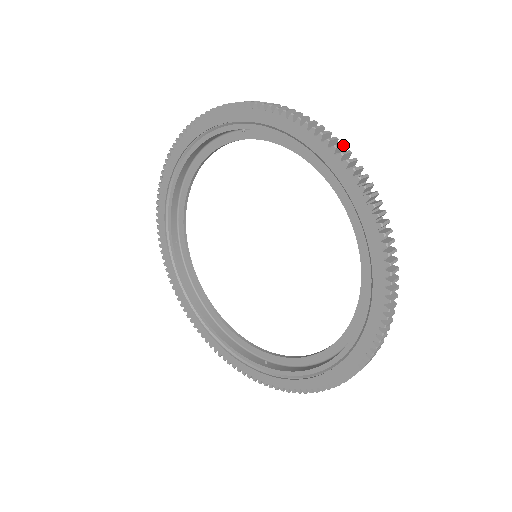
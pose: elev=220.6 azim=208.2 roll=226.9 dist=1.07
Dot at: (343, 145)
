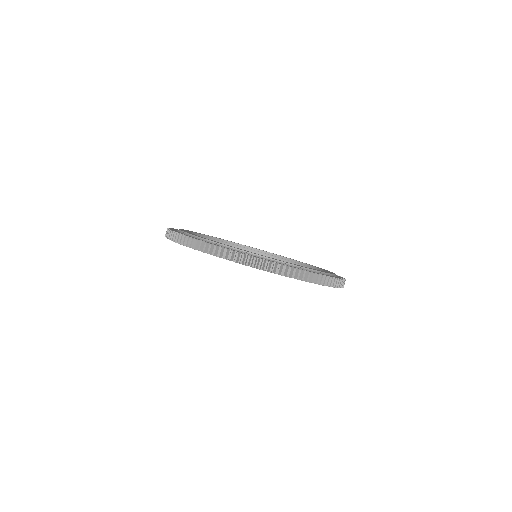
Dot at: (279, 266)
